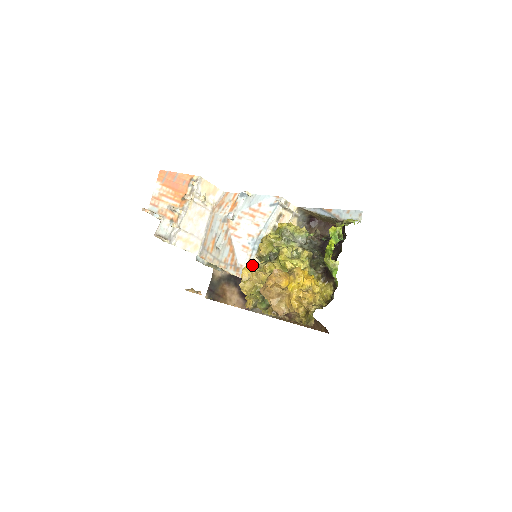
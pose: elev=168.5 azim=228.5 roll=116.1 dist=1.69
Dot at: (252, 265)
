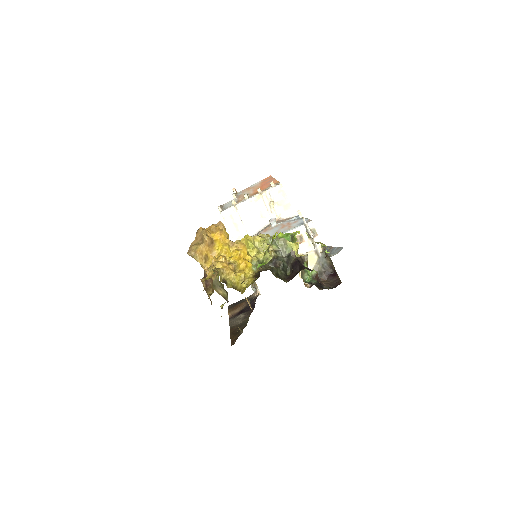
Dot at: occluded
